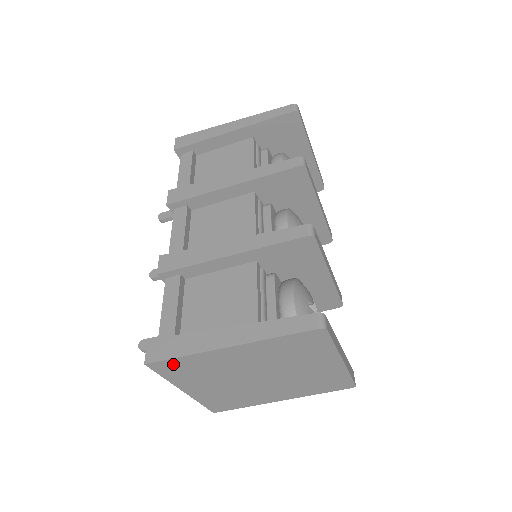
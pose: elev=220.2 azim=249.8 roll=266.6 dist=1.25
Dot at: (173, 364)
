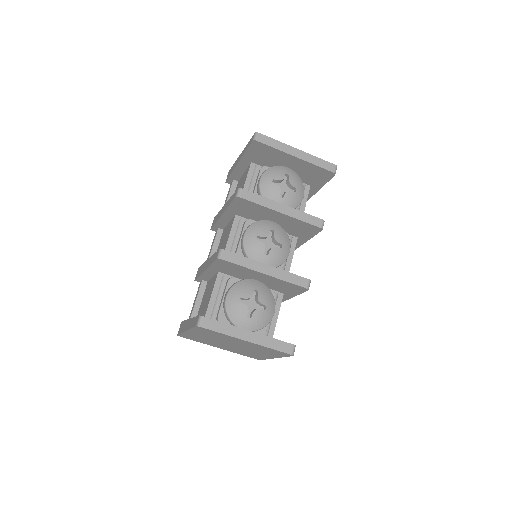
Dot at: (186, 336)
